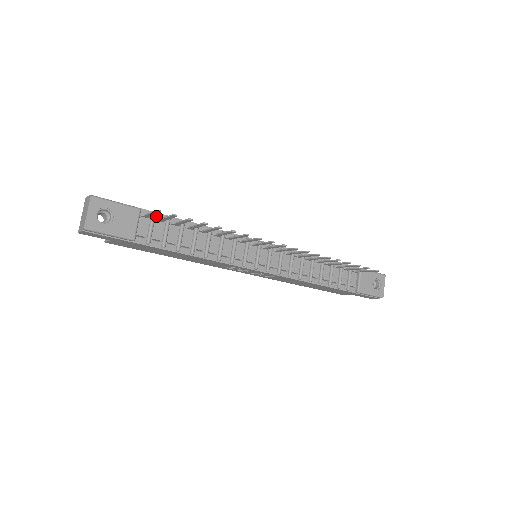
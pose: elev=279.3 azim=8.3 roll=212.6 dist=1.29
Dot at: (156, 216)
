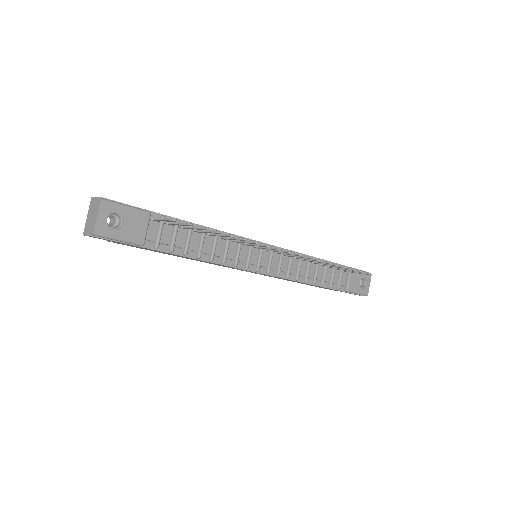
Dot at: occluded
